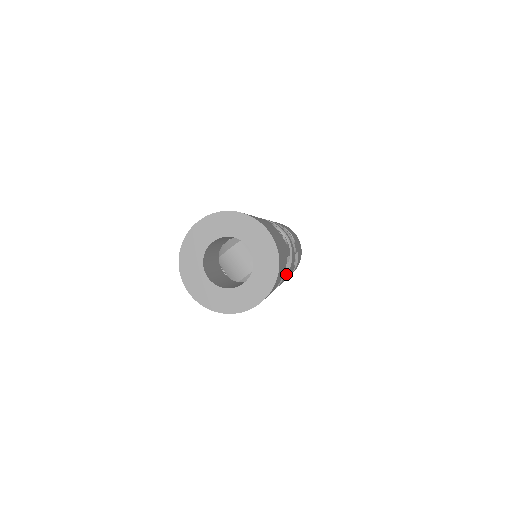
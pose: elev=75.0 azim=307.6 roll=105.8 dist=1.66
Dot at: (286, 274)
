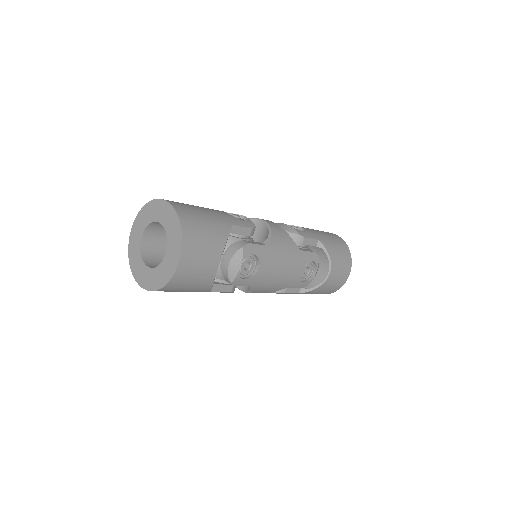
Dot at: (257, 246)
